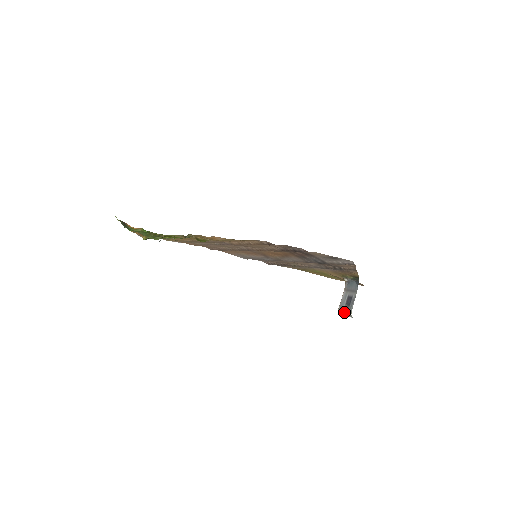
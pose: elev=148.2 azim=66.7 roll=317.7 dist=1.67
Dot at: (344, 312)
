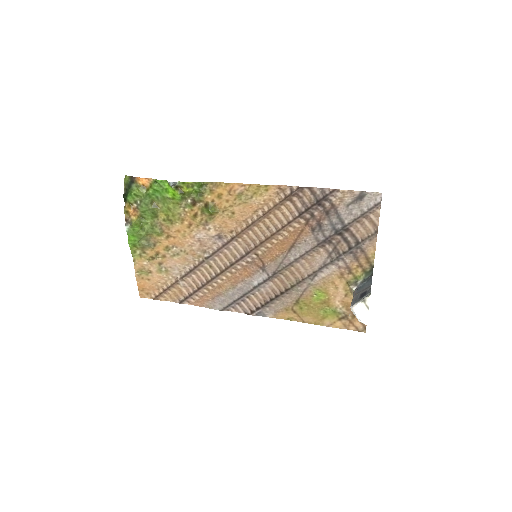
Dot at: (360, 300)
